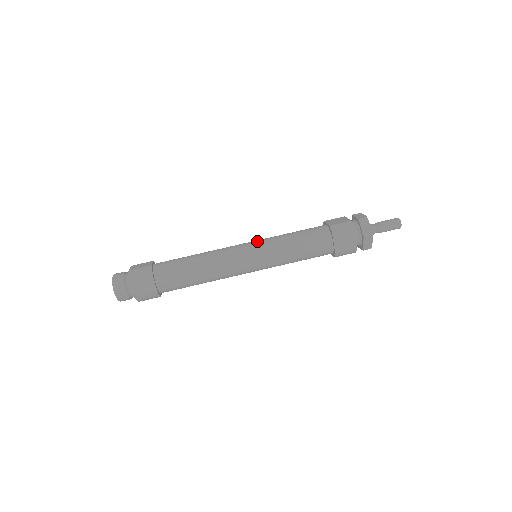
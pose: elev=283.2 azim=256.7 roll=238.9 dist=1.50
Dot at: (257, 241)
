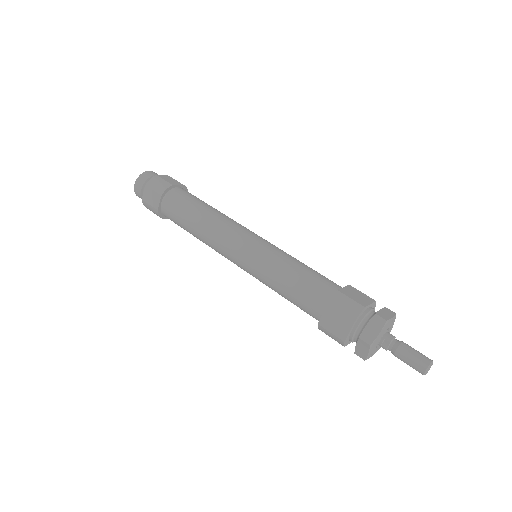
Dot at: (265, 242)
